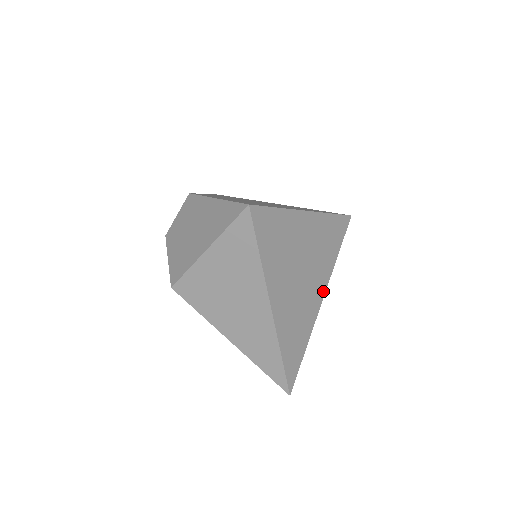
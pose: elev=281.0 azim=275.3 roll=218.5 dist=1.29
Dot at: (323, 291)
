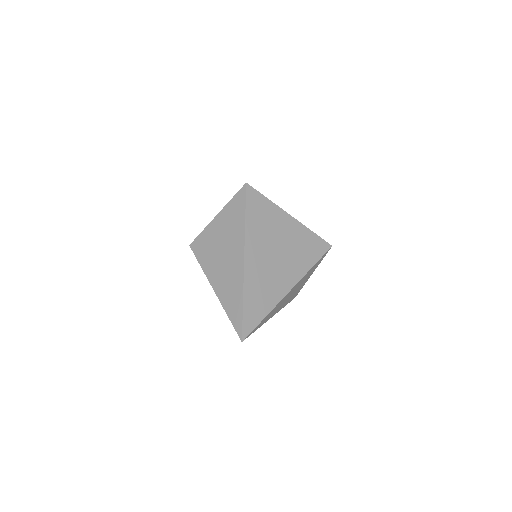
Dot at: (294, 282)
